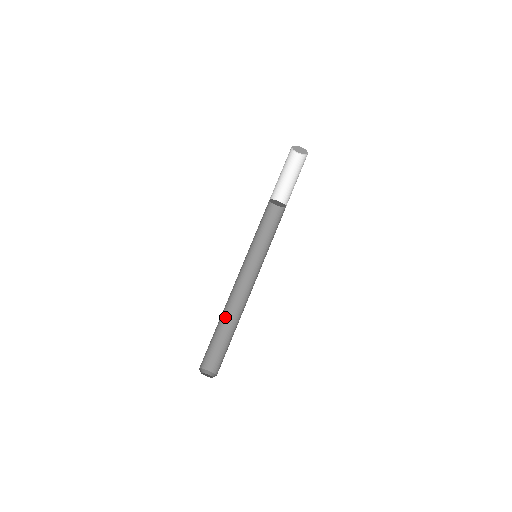
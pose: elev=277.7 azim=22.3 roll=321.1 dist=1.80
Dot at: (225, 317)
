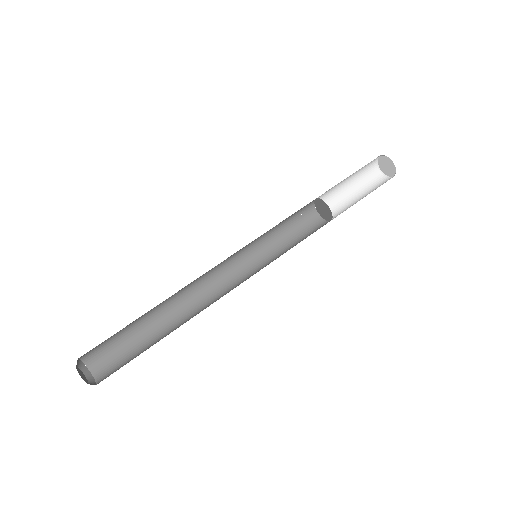
Dot at: (159, 305)
